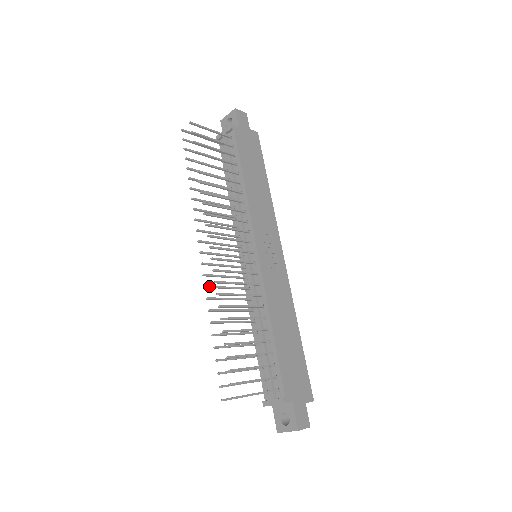
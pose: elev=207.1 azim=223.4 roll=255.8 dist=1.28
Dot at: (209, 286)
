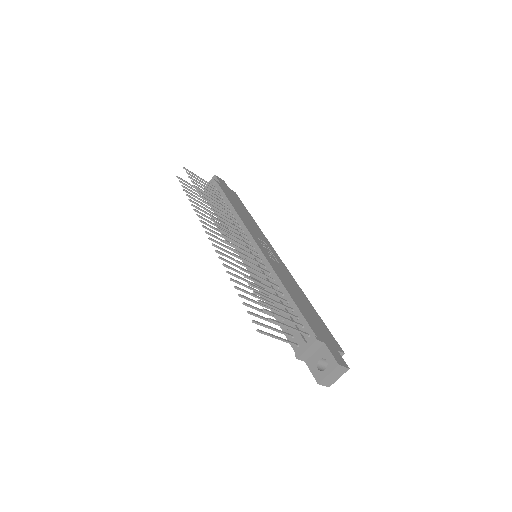
Dot at: (222, 258)
